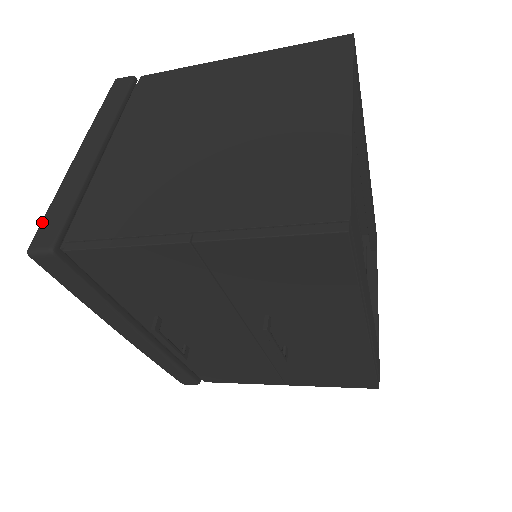
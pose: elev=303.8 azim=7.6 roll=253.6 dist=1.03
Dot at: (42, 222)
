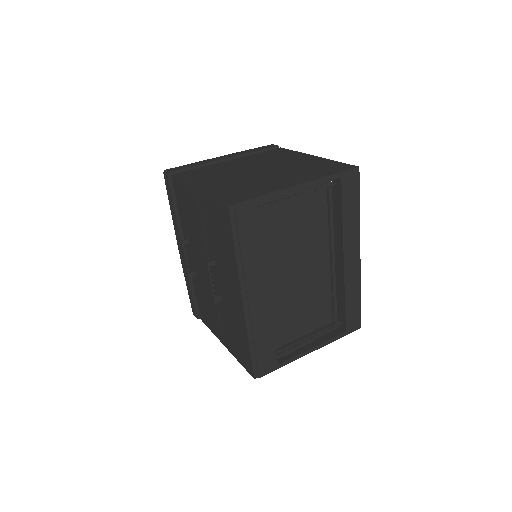
Dot at: (179, 166)
